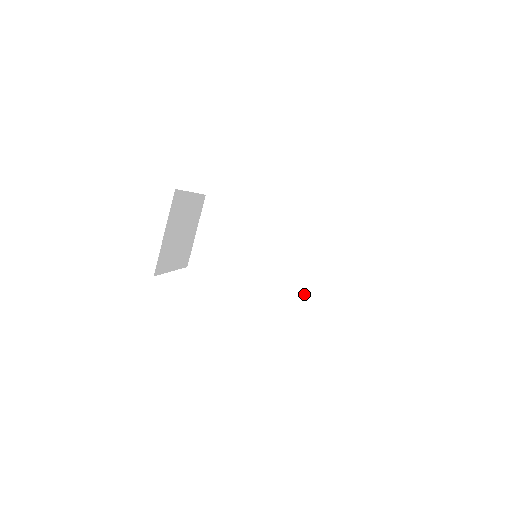
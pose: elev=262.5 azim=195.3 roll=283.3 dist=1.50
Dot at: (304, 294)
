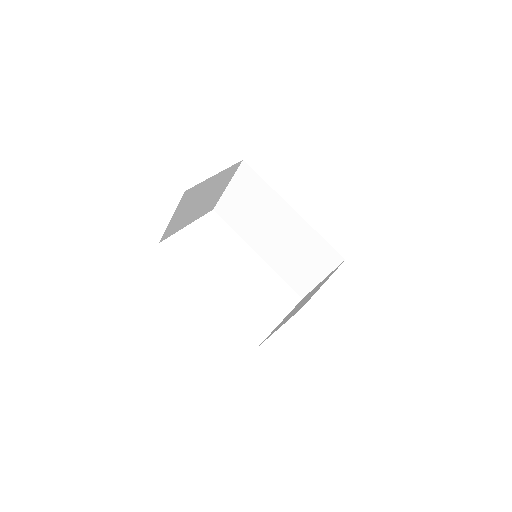
Dot at: (299, 287)
